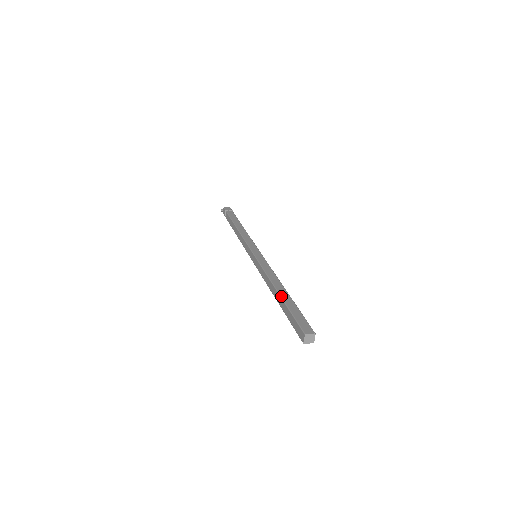
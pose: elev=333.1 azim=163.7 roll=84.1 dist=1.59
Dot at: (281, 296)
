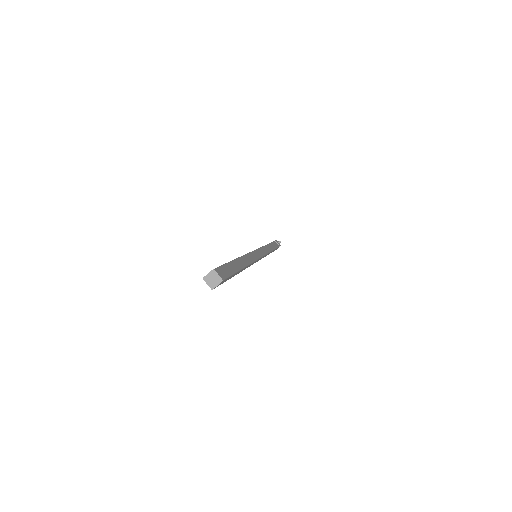
Dot at: occluded
